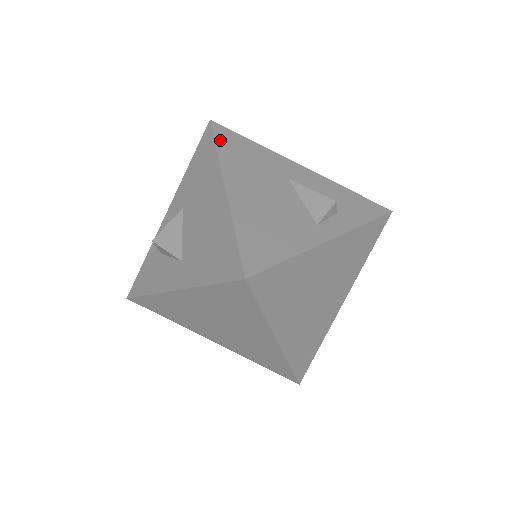
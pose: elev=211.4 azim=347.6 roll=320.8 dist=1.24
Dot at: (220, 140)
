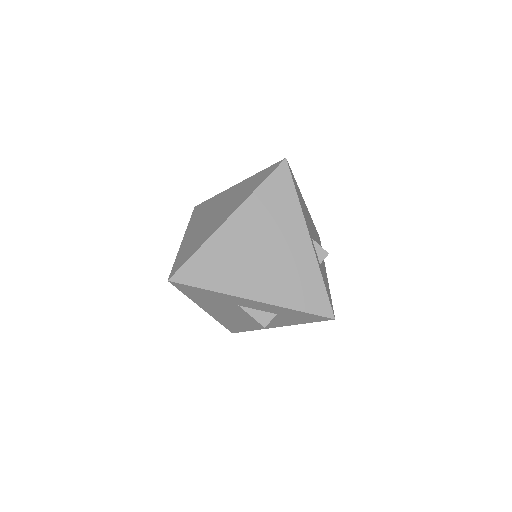
Dot at: (316, 230)
